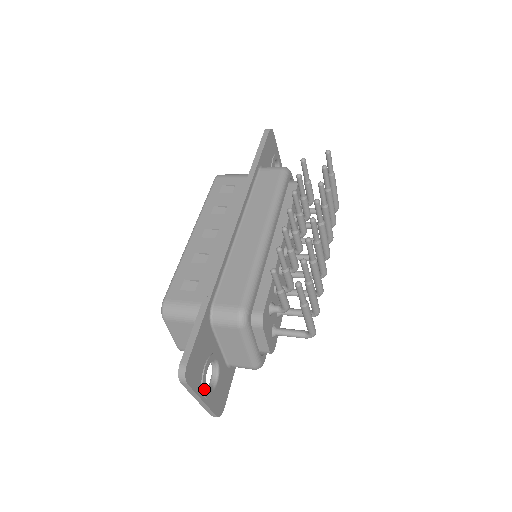
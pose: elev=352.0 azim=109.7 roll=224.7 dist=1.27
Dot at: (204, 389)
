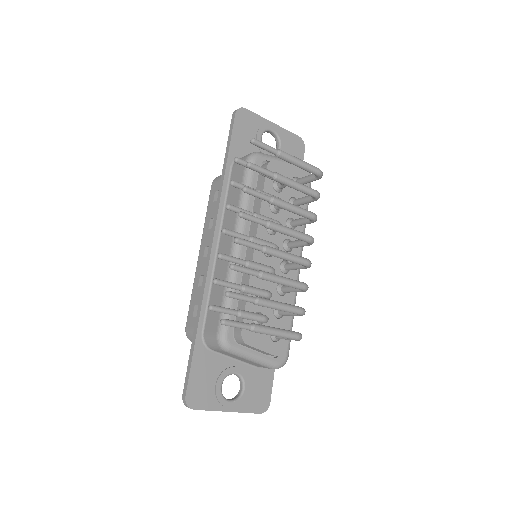
Dot at: (223, 403)
